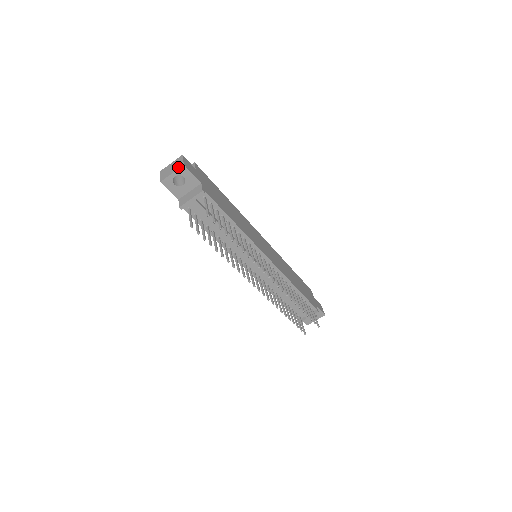
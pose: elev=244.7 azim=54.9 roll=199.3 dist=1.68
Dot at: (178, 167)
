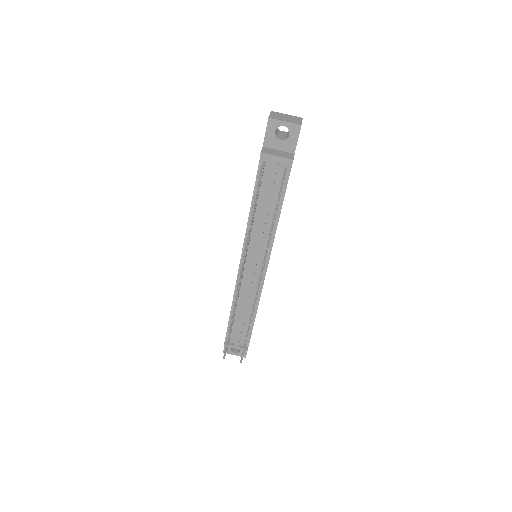
Dot at: (294, 122)
